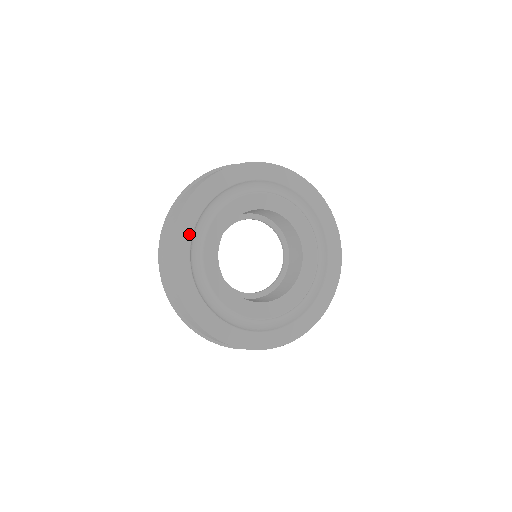
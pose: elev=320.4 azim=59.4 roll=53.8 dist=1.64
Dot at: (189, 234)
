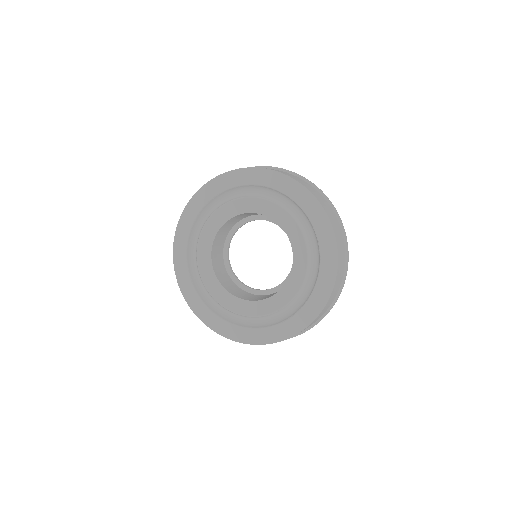
Dot at: (207, 200)
